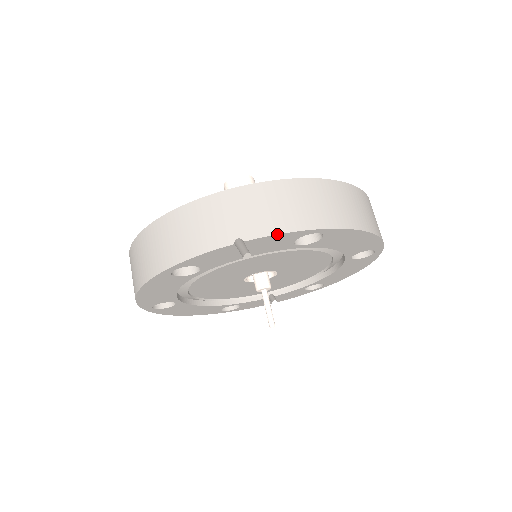
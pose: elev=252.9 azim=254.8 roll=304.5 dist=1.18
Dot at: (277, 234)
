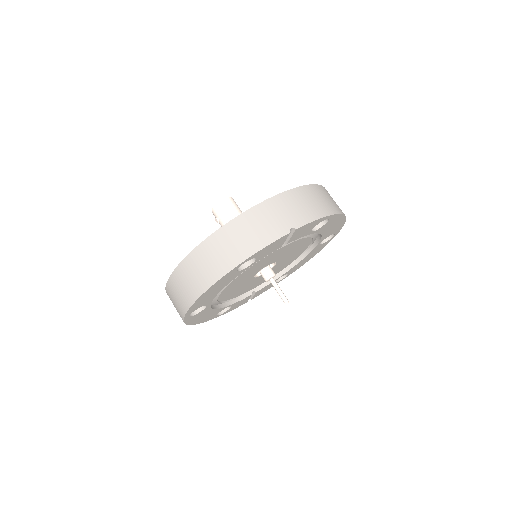
Dot at: (313, 221)
